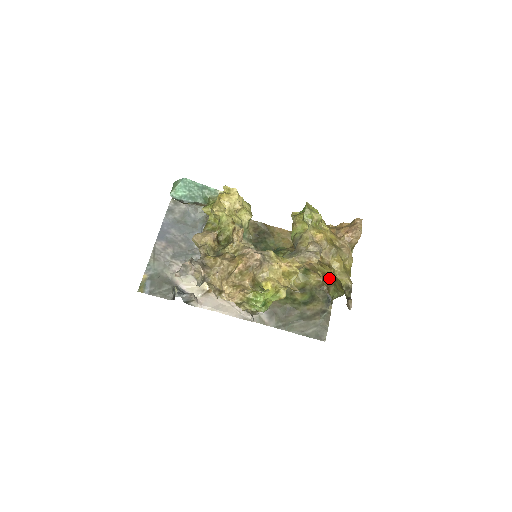
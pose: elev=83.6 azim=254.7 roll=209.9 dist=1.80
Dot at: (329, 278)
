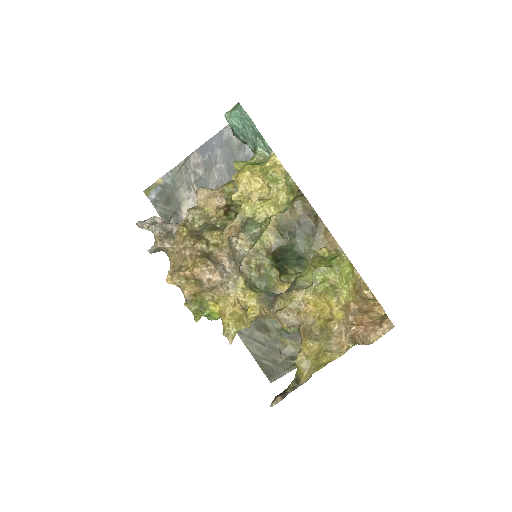
Dot at: occluded
